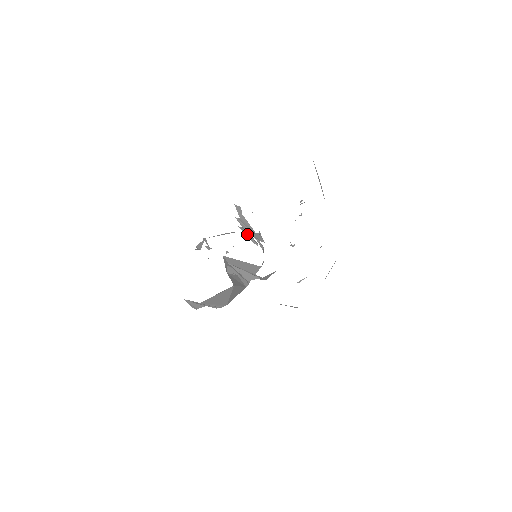
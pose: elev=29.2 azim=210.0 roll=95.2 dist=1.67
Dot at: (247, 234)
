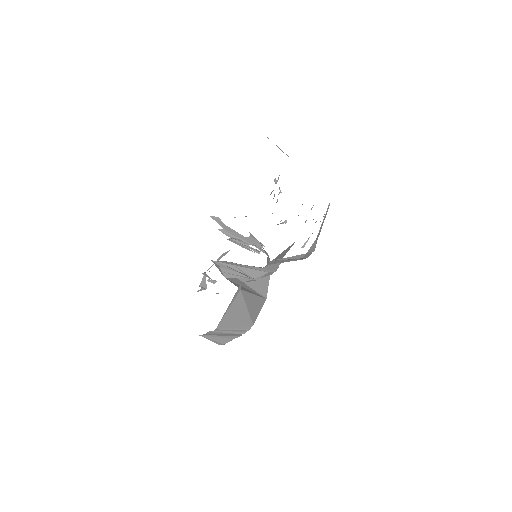
Dot at: (241, 244)
